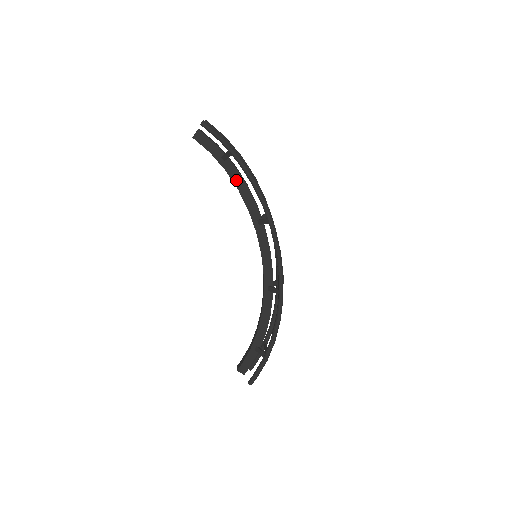
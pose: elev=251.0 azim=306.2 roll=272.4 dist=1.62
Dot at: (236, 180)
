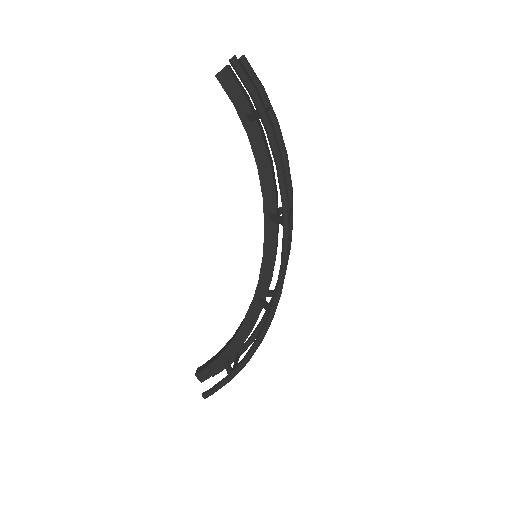
Dot at: (258, 153)
